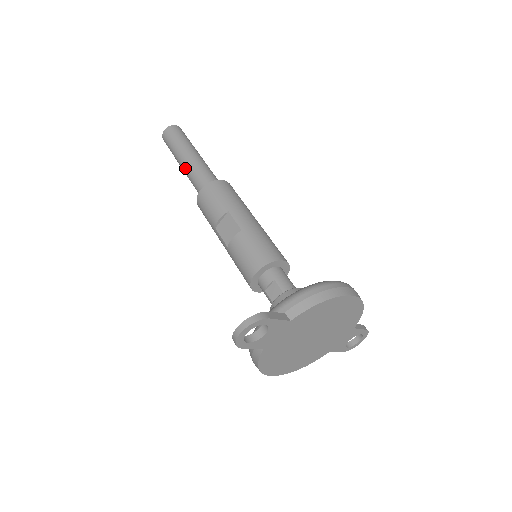
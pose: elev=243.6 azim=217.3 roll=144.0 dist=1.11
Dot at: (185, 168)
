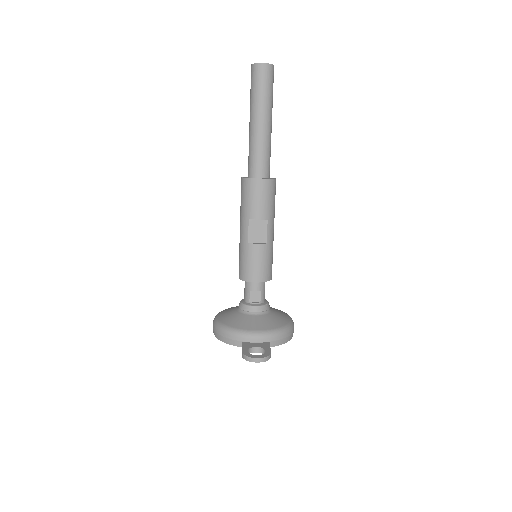
Dot at: (257, 132)
